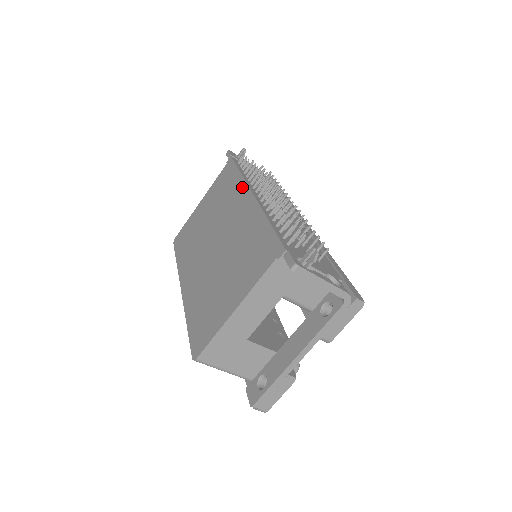
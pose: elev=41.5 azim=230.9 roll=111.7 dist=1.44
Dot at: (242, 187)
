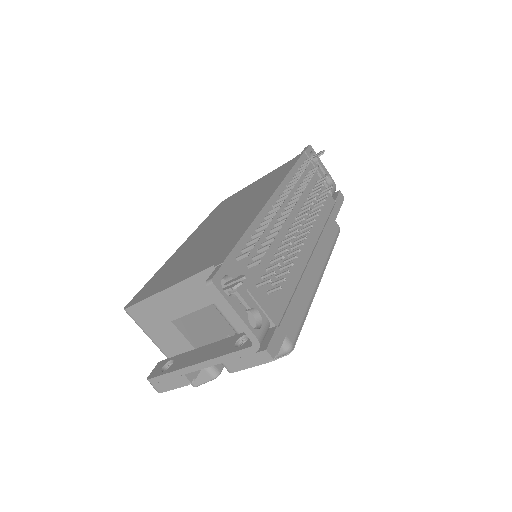
Dot at: (276, 185)
